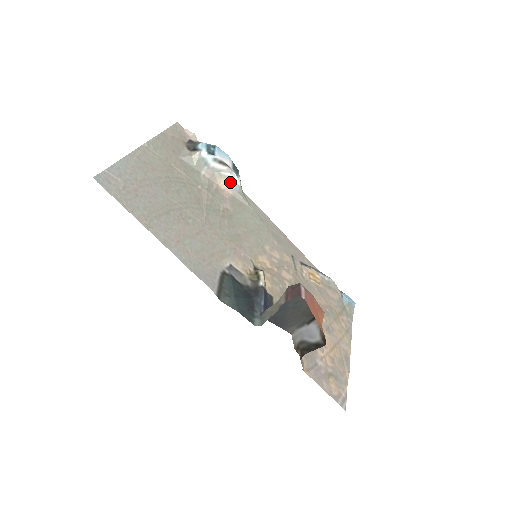
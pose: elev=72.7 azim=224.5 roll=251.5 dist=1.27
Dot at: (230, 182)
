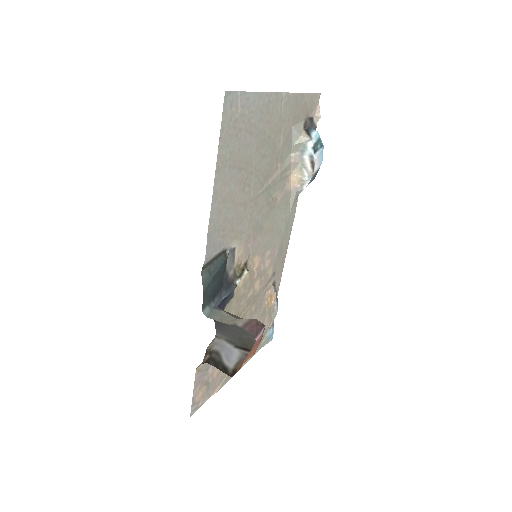
Dot at: (300, 181)
